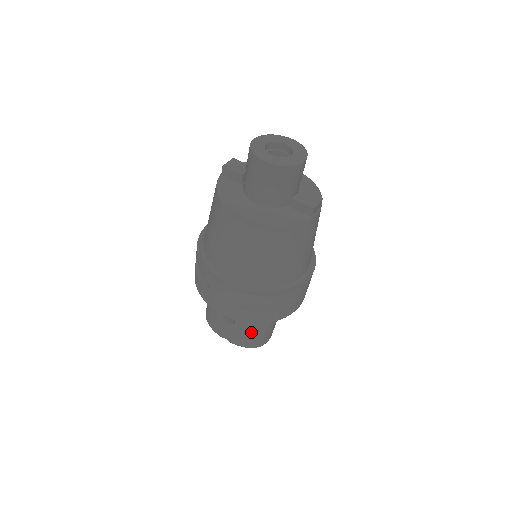
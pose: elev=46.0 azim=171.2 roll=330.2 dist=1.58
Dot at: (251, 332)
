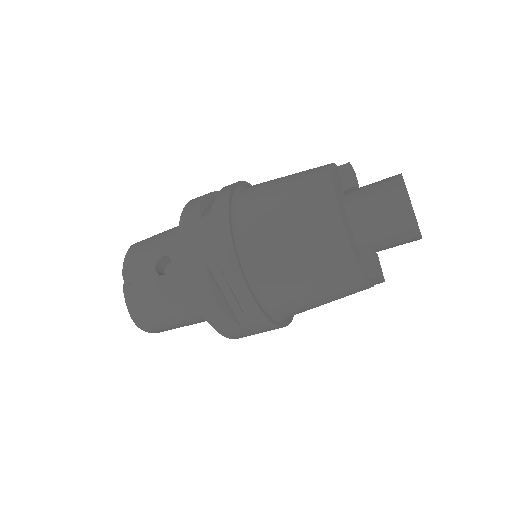
Dot at: (160, 302)
